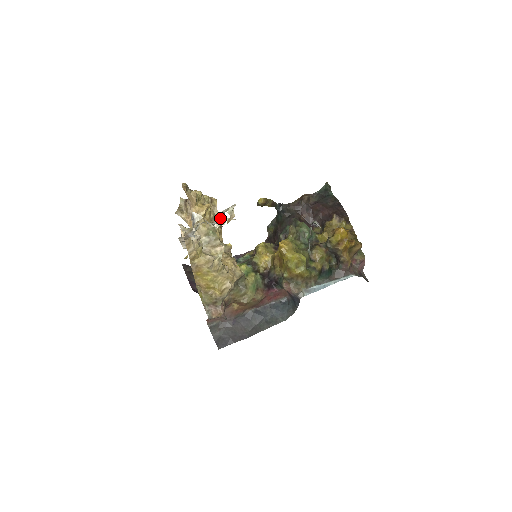
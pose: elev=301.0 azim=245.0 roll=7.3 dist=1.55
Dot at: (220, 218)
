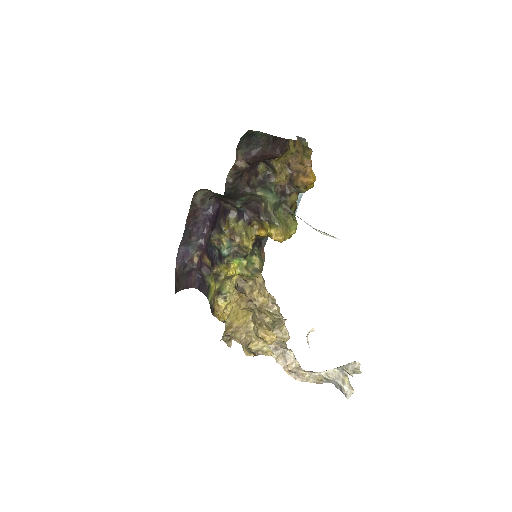
Dot at: (352, 373)
